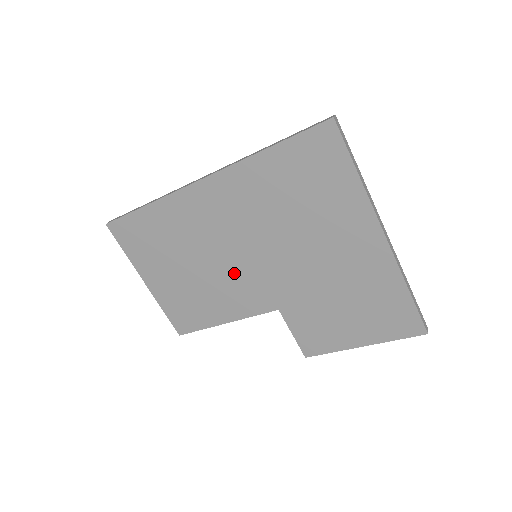
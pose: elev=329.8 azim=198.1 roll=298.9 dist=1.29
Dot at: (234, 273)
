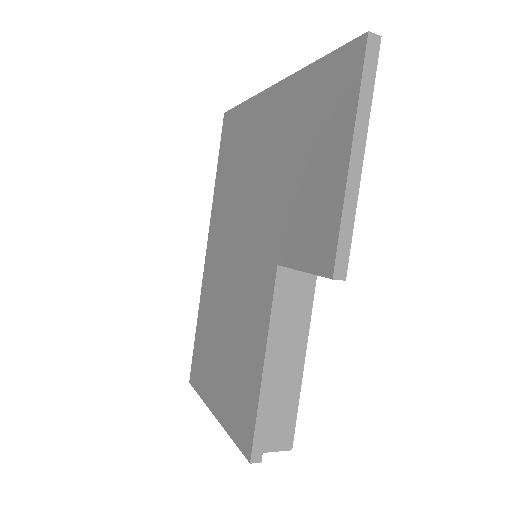
Dot at: (242, 288)
